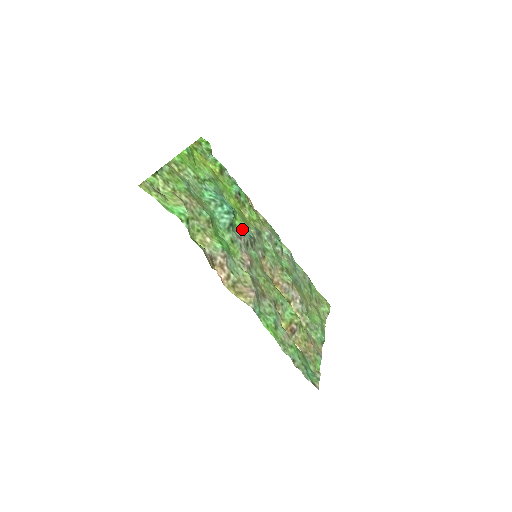
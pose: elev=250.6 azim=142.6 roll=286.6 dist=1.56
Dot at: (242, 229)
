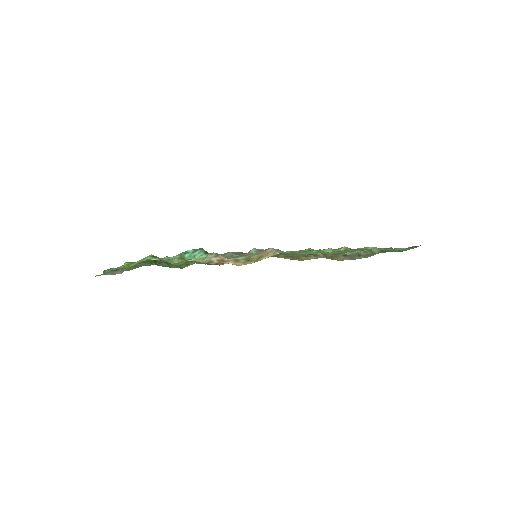
Dot at: occluded
